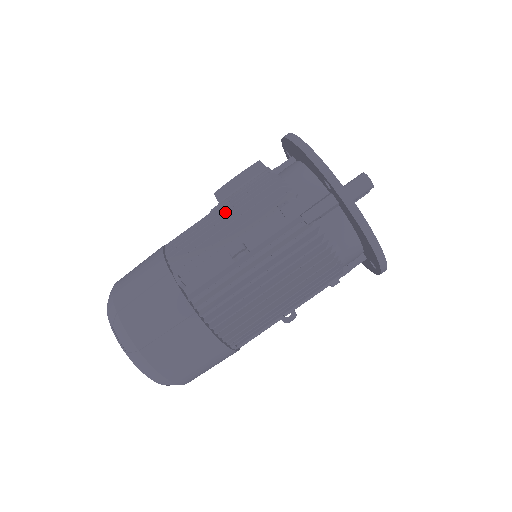
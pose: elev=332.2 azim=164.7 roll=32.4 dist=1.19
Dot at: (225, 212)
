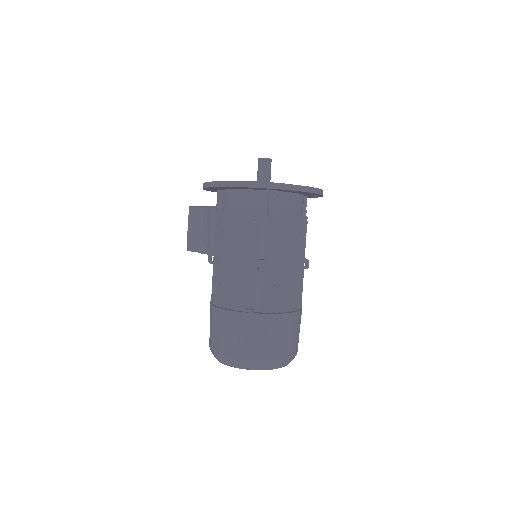
Dot at: occluded
